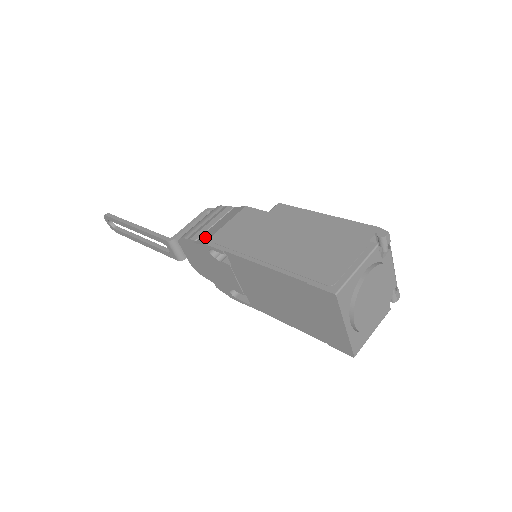
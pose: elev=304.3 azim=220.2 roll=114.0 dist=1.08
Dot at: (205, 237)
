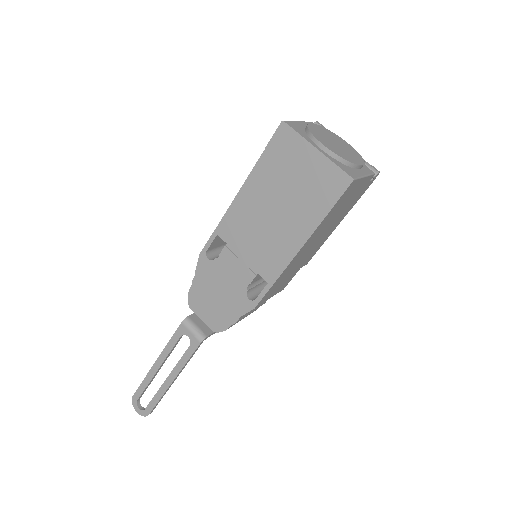
Dot at: occluded
